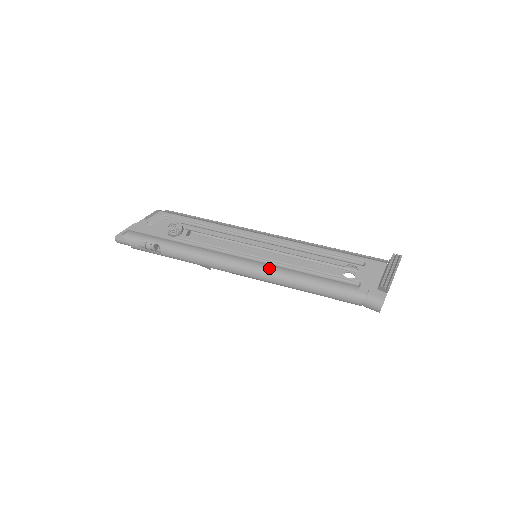
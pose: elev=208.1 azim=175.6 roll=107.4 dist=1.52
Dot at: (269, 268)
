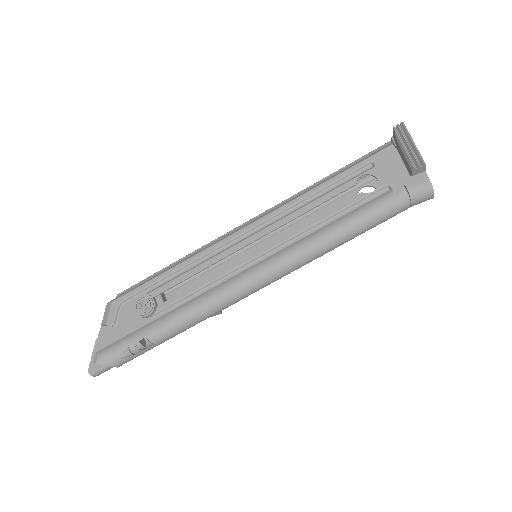
Dot at: (283, 255)
